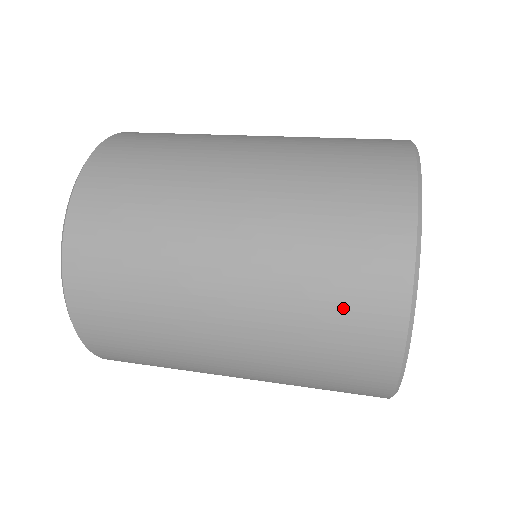
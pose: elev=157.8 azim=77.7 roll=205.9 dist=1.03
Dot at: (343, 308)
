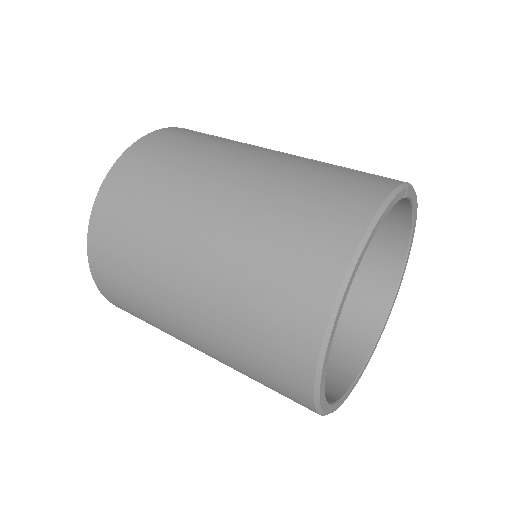
Dot at: occluded
